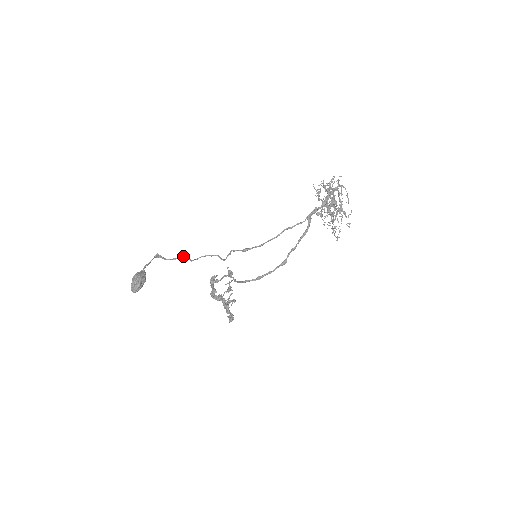
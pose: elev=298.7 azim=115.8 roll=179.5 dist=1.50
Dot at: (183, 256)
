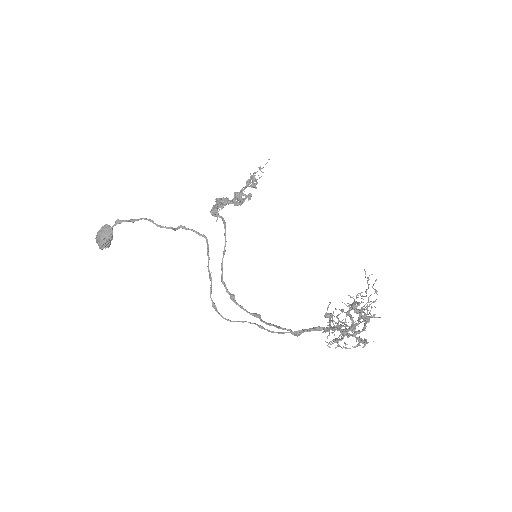
Dot at: (166, 228)
